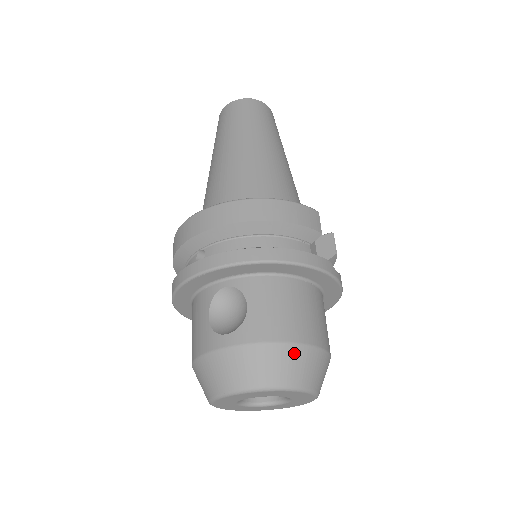
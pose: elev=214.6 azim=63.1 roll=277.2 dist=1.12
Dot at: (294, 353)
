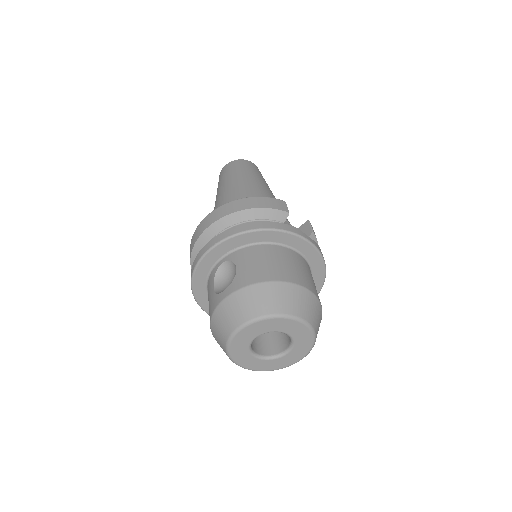
Dot at: (275, 288)
